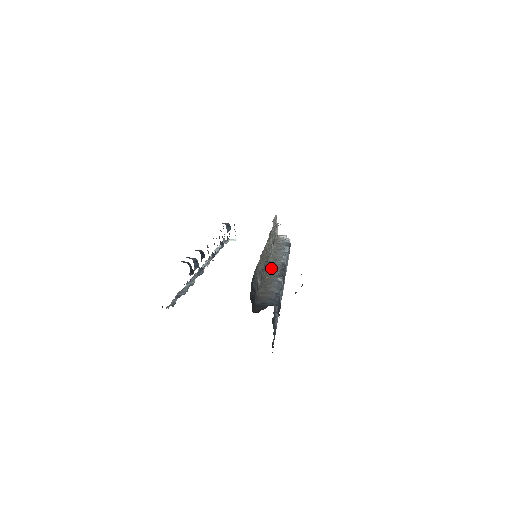
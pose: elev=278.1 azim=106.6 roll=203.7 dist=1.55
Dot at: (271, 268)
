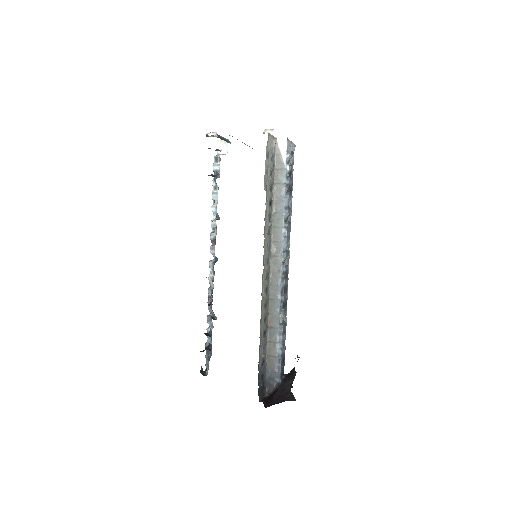
Dot at: (272, 288)
